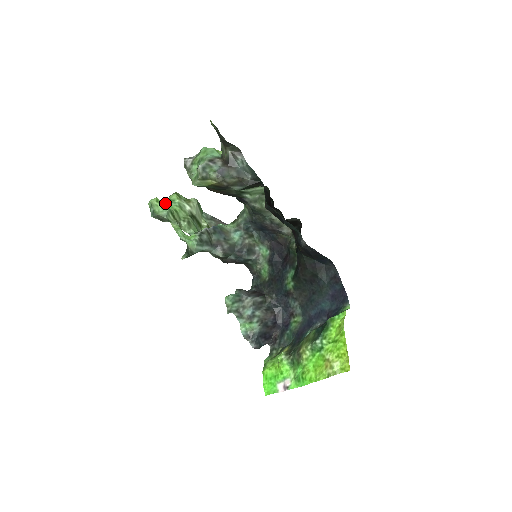
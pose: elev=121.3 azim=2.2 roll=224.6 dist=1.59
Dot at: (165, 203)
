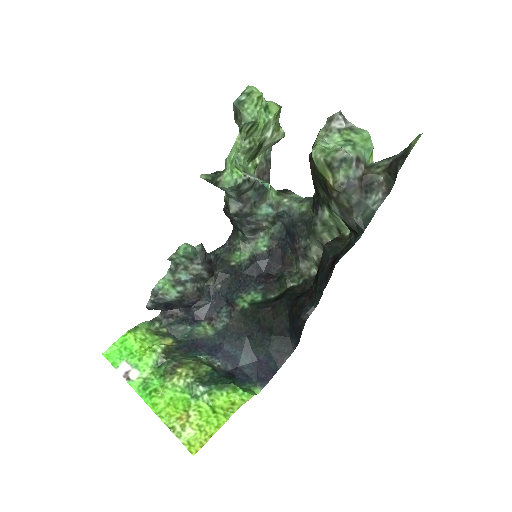
Dot at: (260, 105)
